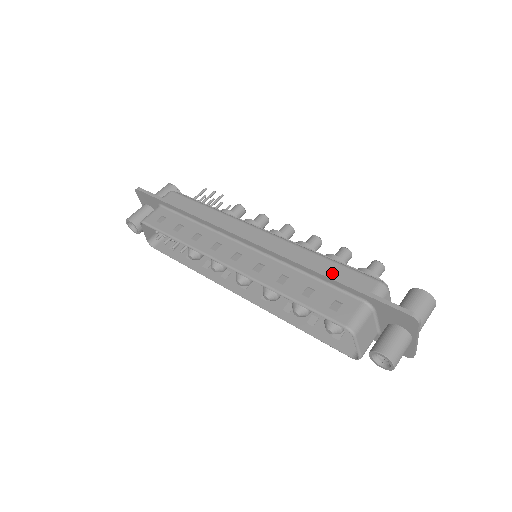
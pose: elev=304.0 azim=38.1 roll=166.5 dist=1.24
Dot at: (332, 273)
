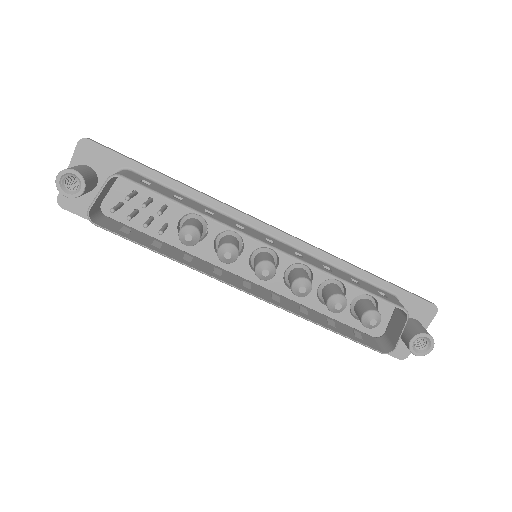
Dot at: occluded
